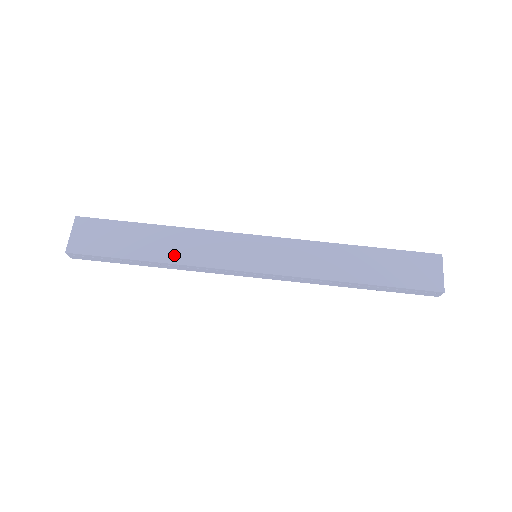
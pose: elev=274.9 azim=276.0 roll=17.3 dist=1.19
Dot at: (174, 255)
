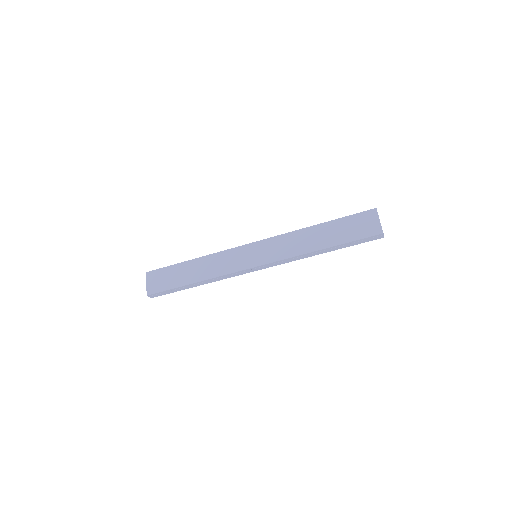
Dot at: (206, 274)
